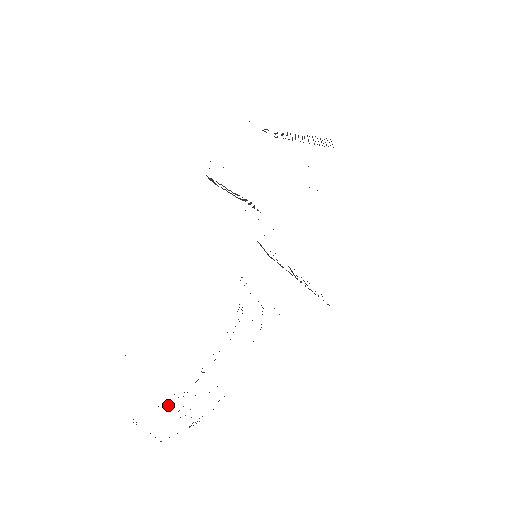
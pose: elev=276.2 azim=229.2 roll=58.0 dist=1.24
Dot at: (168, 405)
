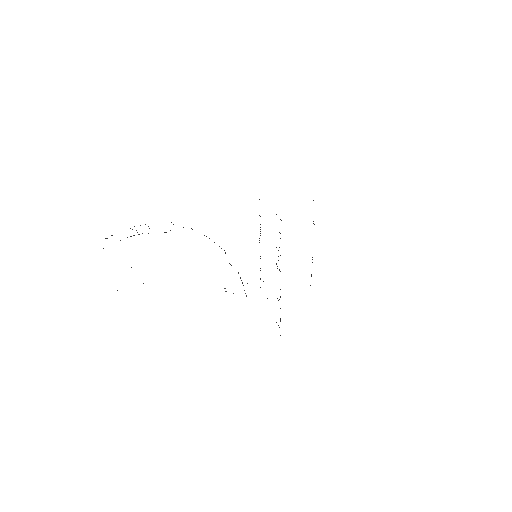
Dot at: occluded
